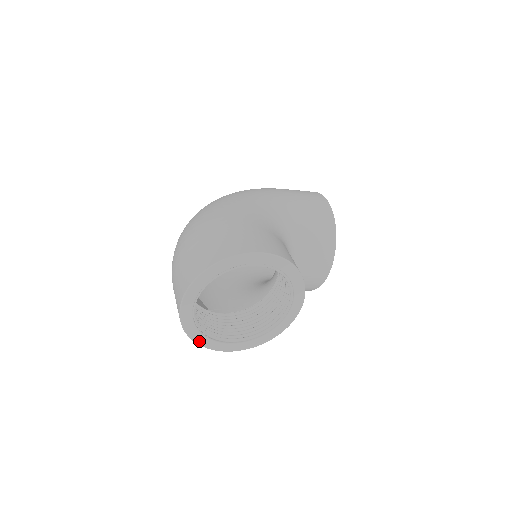
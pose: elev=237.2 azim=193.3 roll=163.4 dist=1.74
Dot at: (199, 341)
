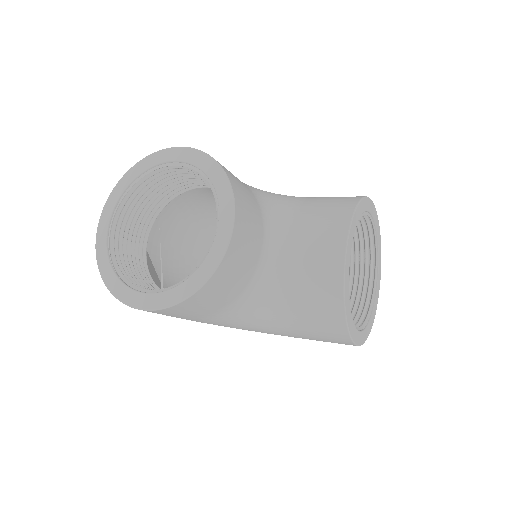
Dot at: (109, 282)
